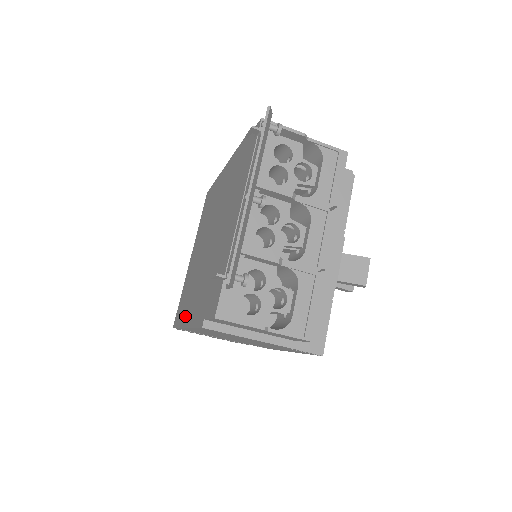
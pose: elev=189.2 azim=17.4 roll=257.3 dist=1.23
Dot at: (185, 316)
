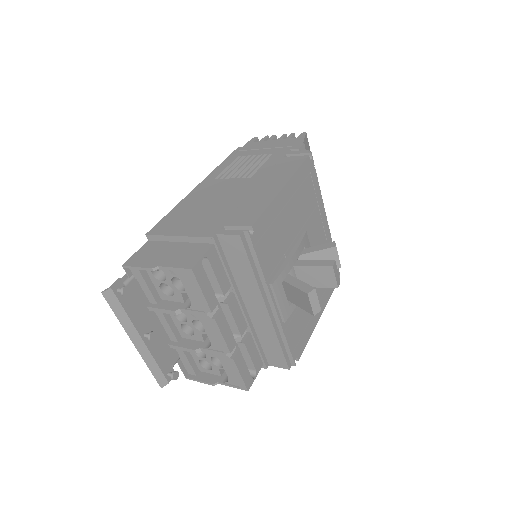
Dot at: occluded
